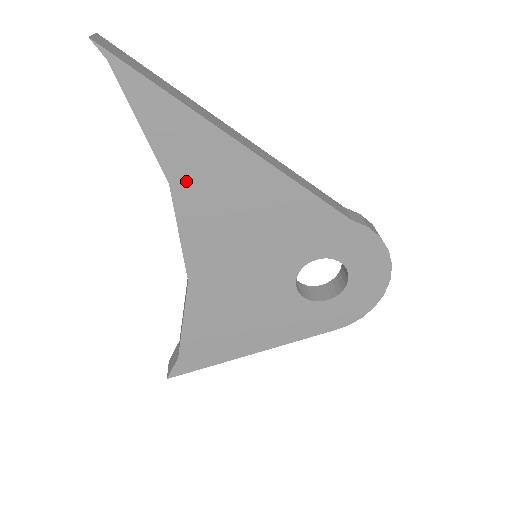
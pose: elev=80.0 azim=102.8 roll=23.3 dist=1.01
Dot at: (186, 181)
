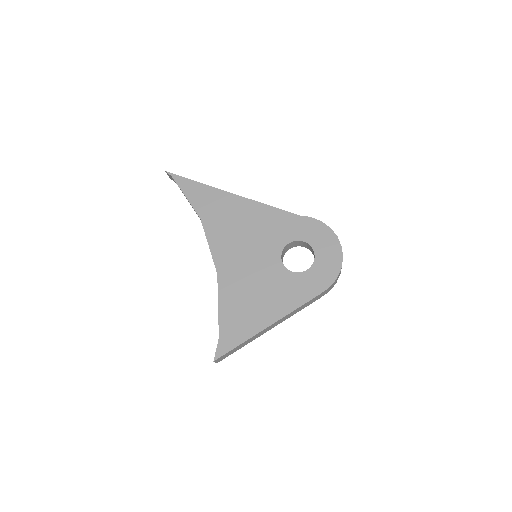
Dot at: (209, 216)
